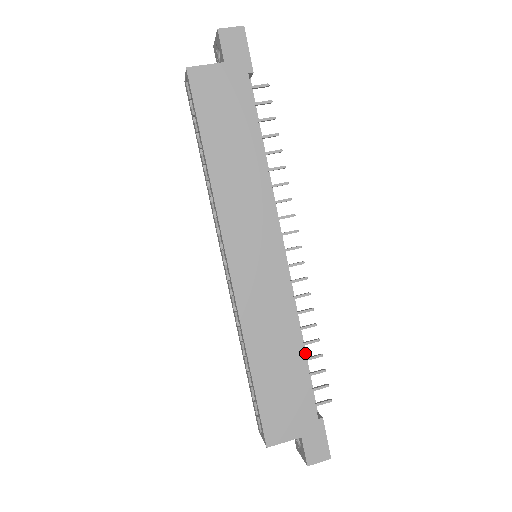
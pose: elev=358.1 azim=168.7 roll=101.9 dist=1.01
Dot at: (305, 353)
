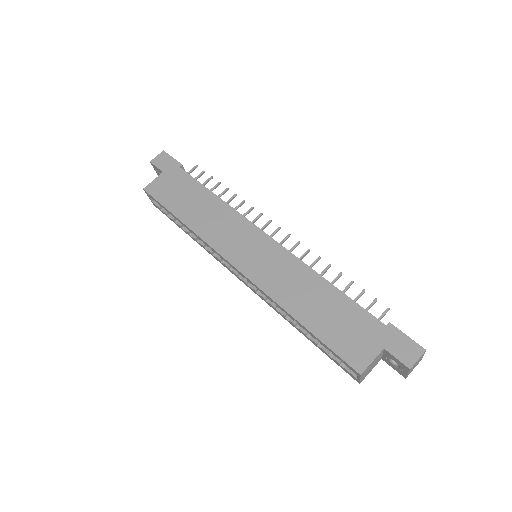
Dot at: occluded
